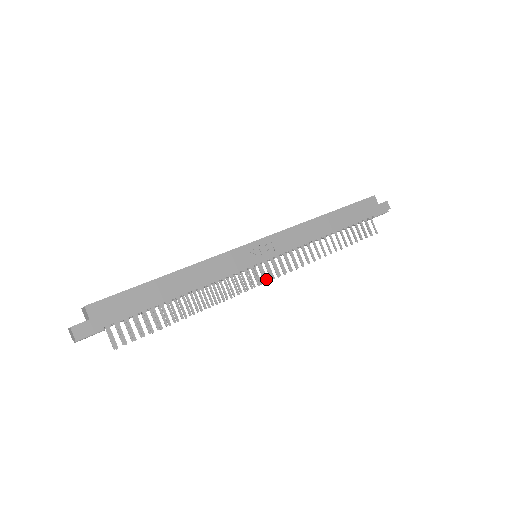
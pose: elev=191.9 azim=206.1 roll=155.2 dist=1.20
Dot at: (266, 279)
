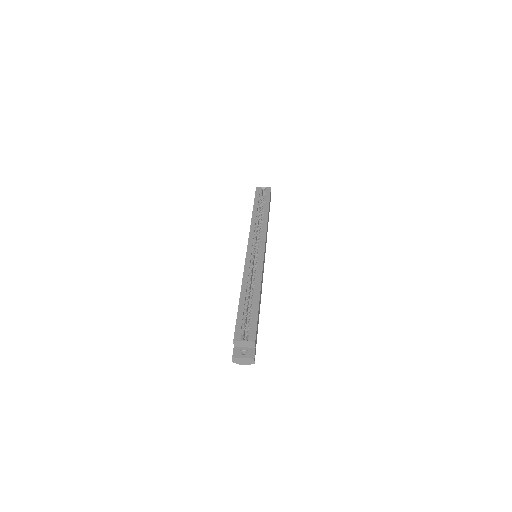
Dot at: occluded
